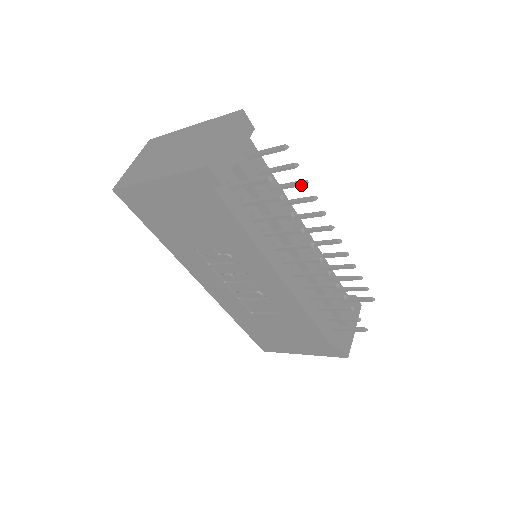
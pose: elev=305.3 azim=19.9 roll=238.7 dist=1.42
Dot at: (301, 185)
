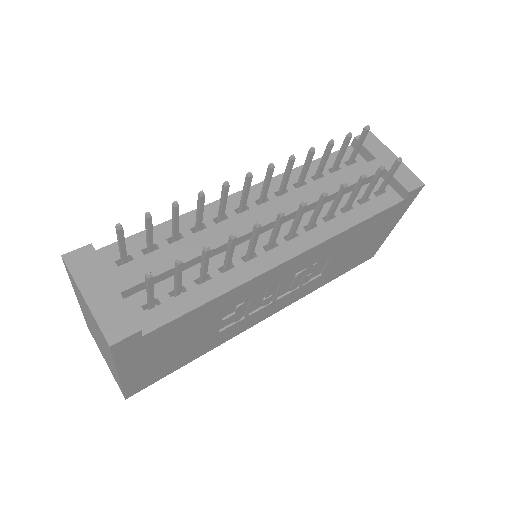
Dot at: (178, 210)
